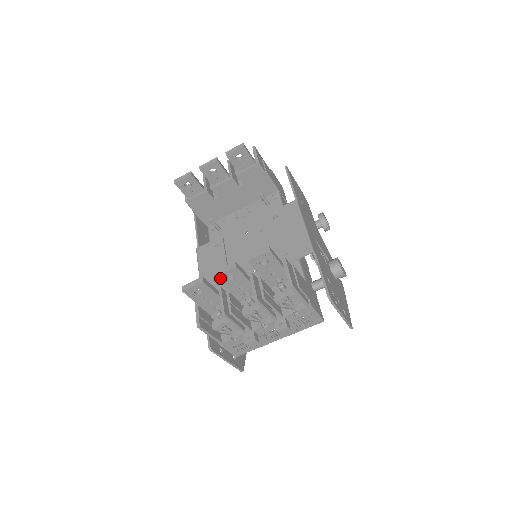
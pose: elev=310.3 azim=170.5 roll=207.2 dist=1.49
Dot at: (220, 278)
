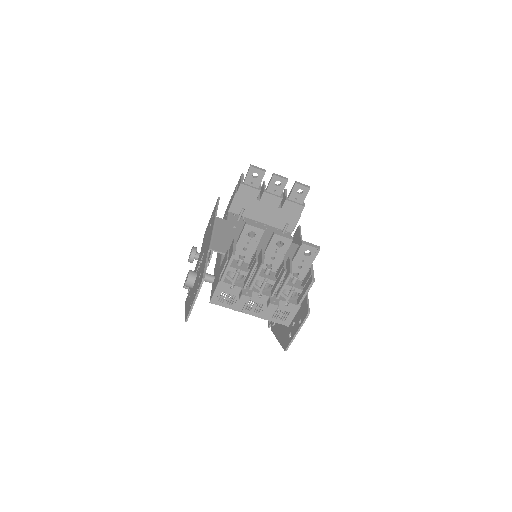
Dot at: (275, 238)
